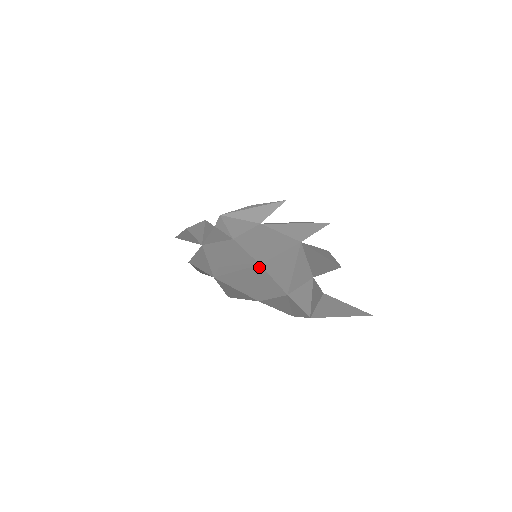
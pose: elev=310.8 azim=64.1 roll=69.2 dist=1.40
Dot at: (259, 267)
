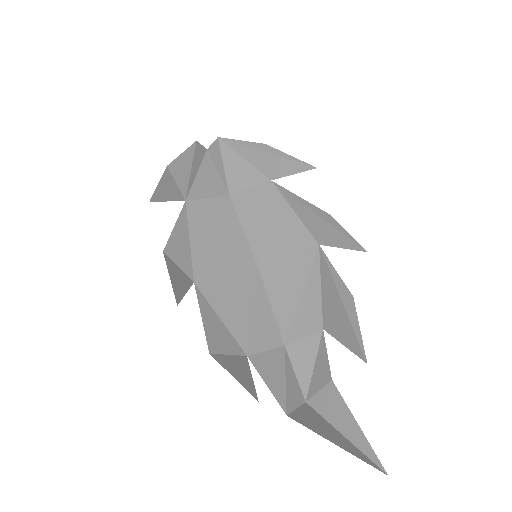
Dot at: (256, 273)
